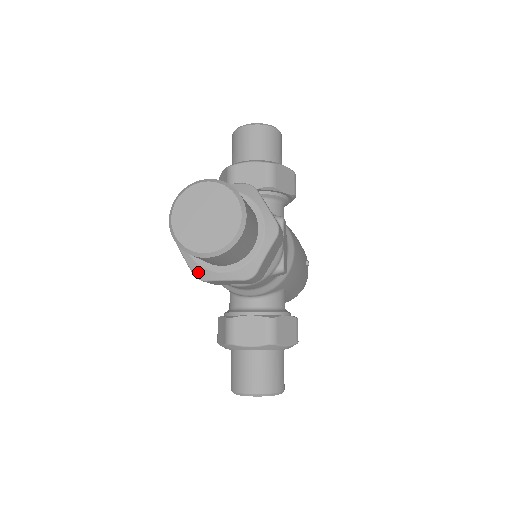
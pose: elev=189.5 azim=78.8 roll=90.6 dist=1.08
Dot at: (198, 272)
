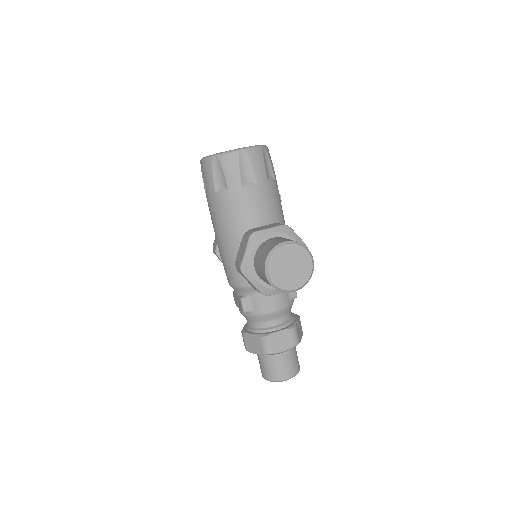
Dot at: occluded
